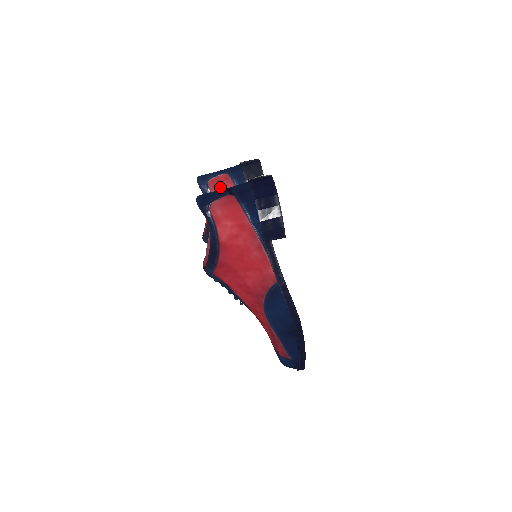
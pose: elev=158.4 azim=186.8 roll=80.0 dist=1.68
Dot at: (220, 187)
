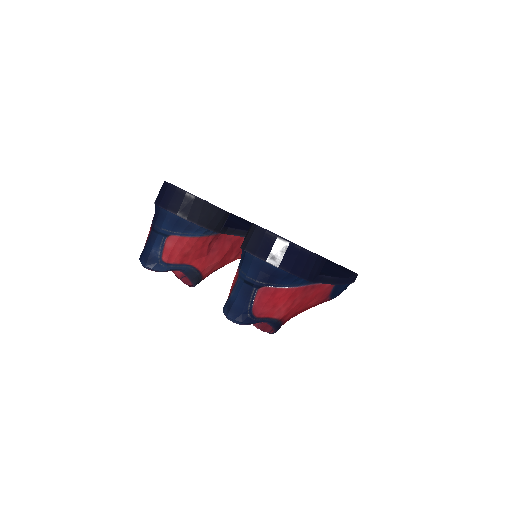
Dot at: (178, 252)
